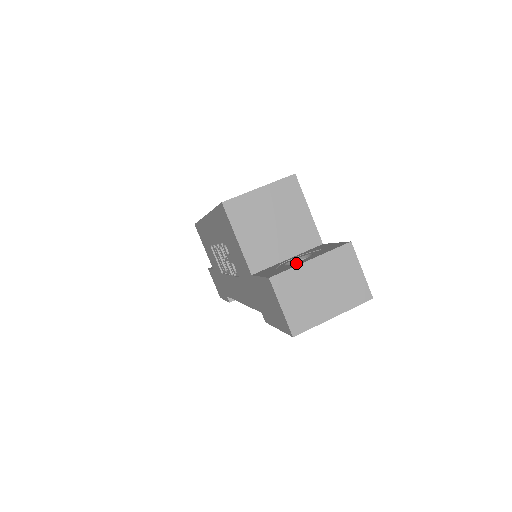
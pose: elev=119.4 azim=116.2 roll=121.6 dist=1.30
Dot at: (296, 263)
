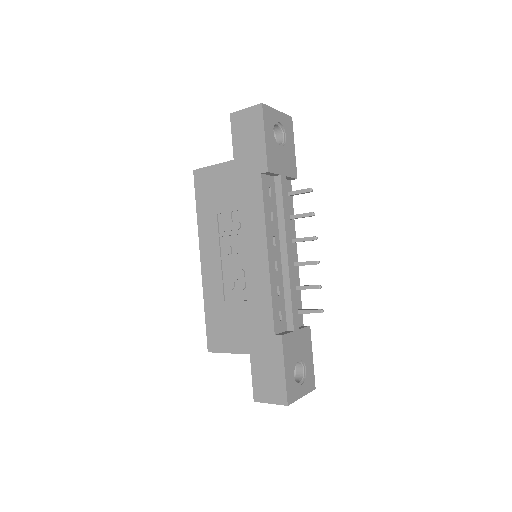
Dot at: occluded
